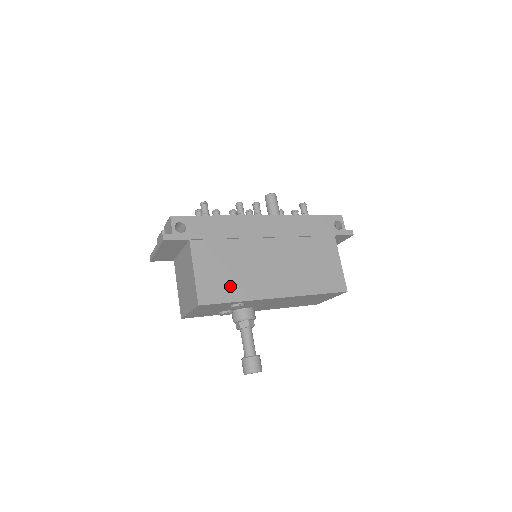
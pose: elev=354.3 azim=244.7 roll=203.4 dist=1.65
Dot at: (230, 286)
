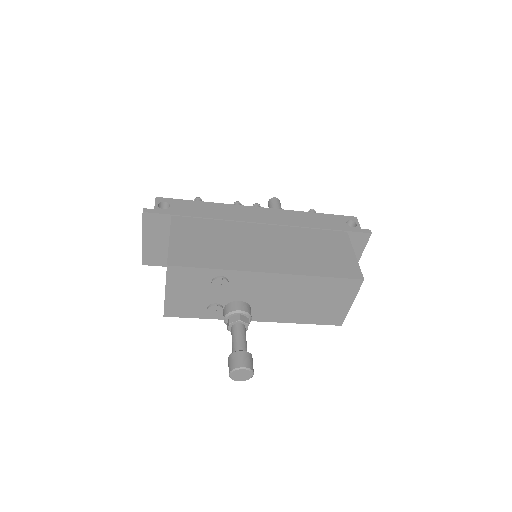
Dot at: (209, 255)
